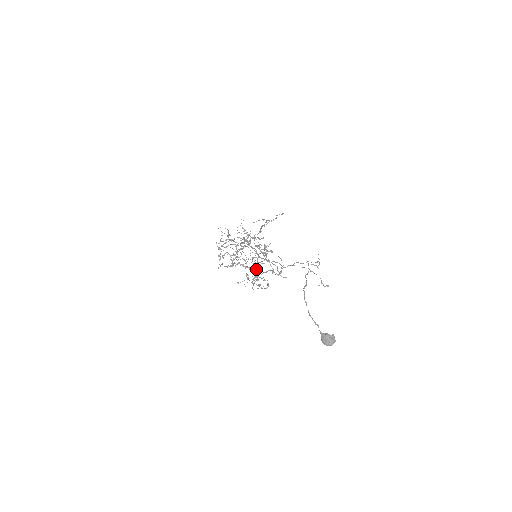
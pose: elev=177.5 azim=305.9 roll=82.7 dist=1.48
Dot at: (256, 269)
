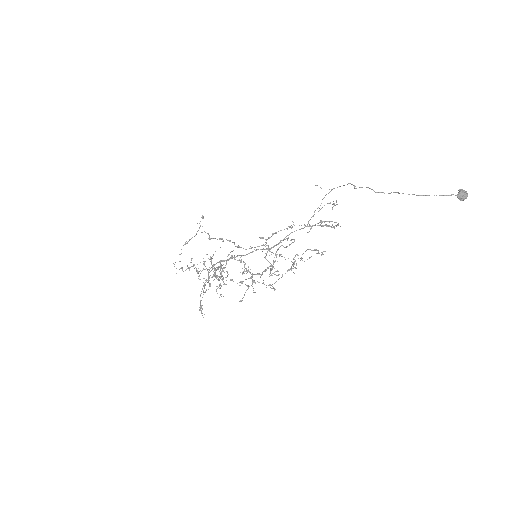
Dot at: occluded
